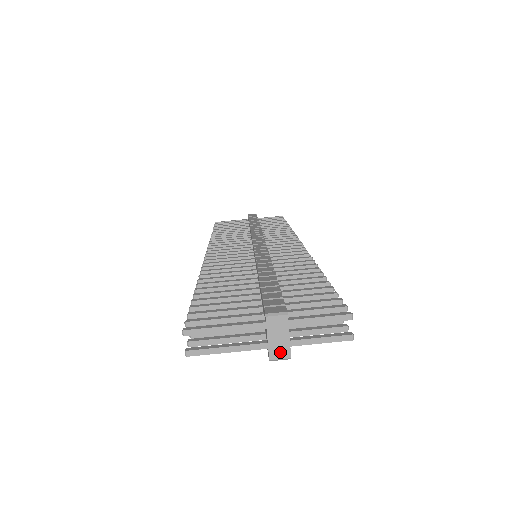
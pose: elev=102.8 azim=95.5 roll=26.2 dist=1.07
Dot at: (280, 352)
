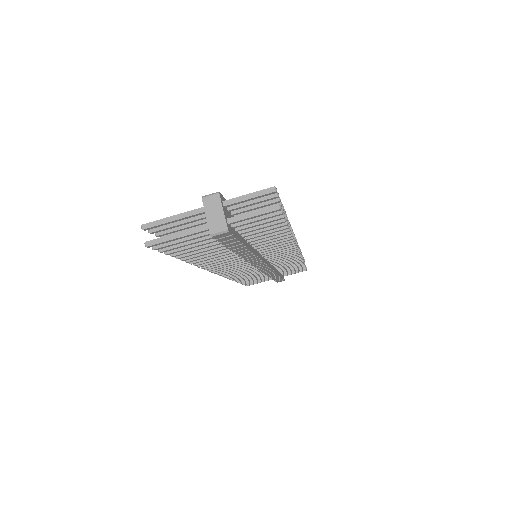
Dot at: (218, 226)
